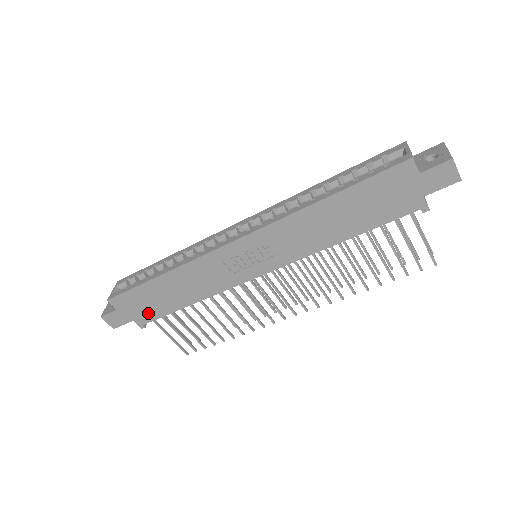
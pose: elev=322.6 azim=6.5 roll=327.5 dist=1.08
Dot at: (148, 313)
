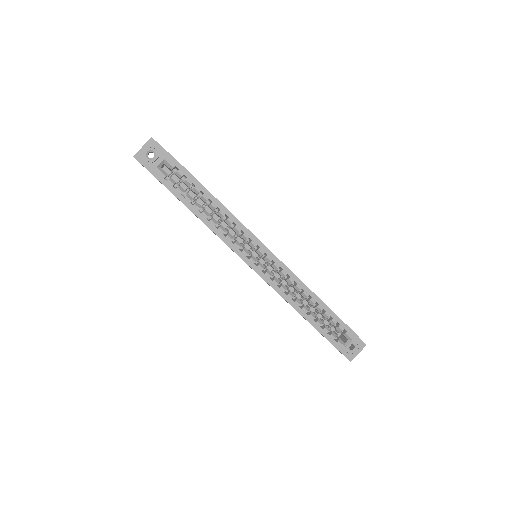
Dot at: occluded
